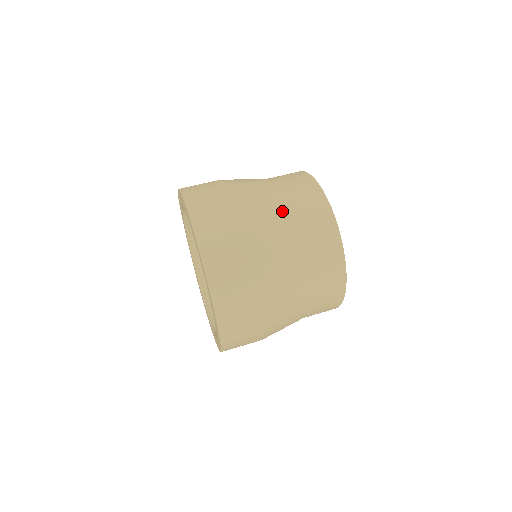
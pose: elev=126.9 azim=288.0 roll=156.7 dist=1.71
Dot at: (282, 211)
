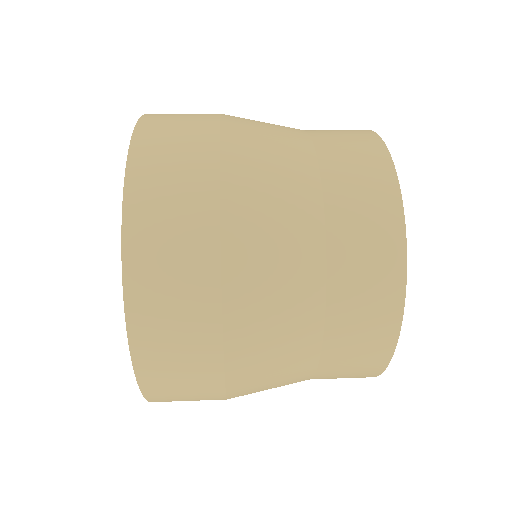
Dot at: occluded
